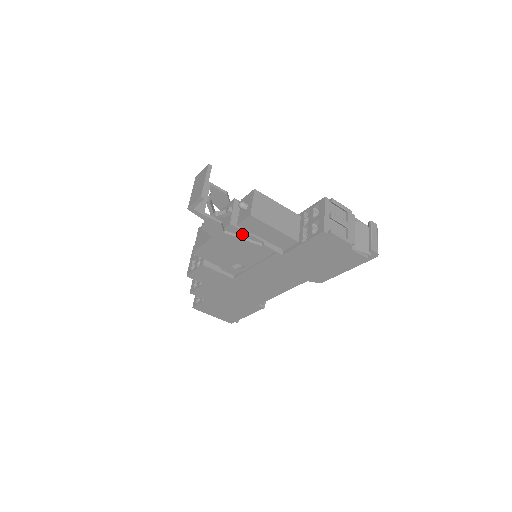
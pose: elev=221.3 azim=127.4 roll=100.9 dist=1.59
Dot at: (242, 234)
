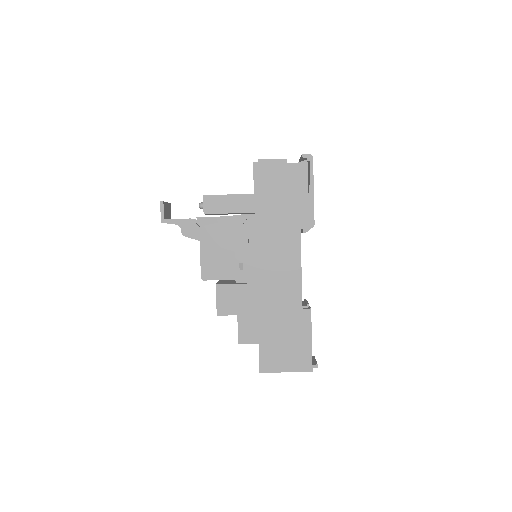
Dot at: (214, 222)
